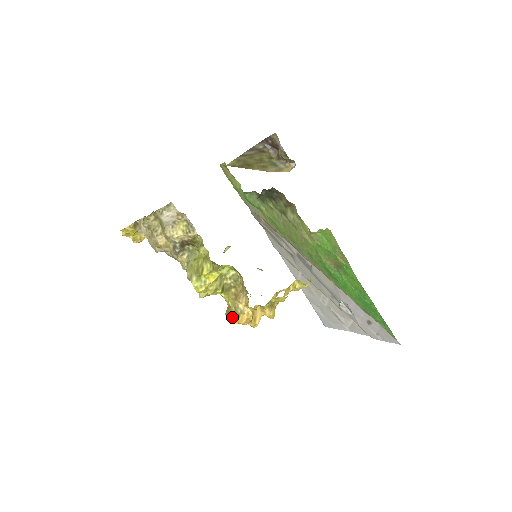
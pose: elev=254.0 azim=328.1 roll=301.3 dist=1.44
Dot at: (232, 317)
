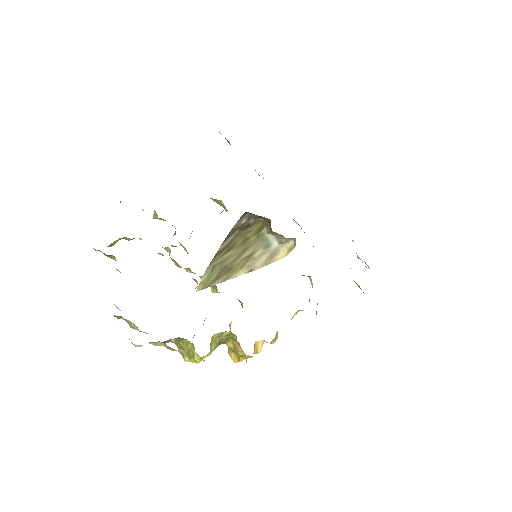
Dot at: (233, 358)
